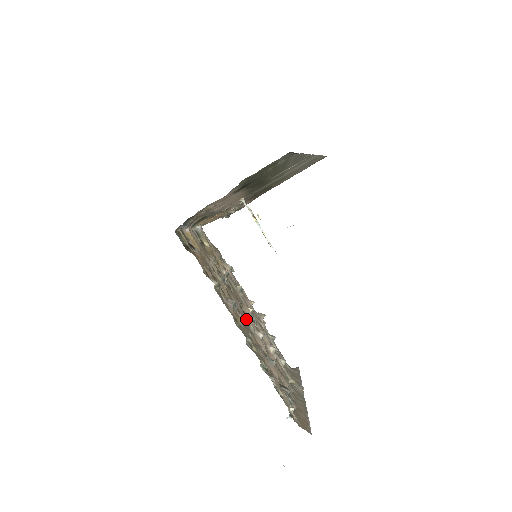
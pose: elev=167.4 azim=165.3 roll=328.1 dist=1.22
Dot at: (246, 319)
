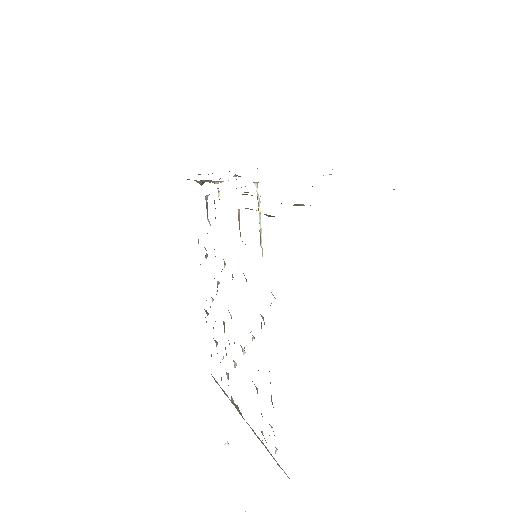
Dot at: (253, 336)
